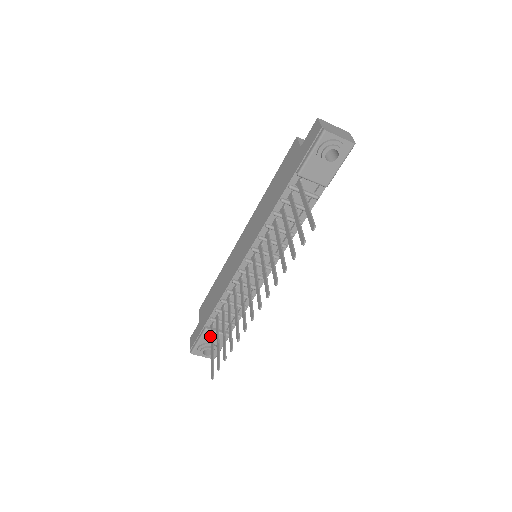
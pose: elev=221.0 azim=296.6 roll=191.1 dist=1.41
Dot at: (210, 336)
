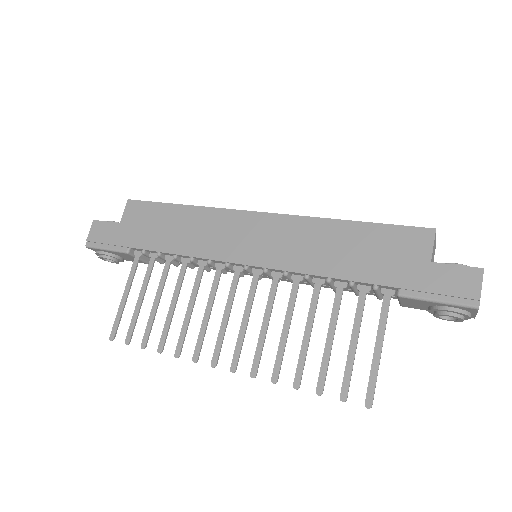
Dot at: (126, 255)
